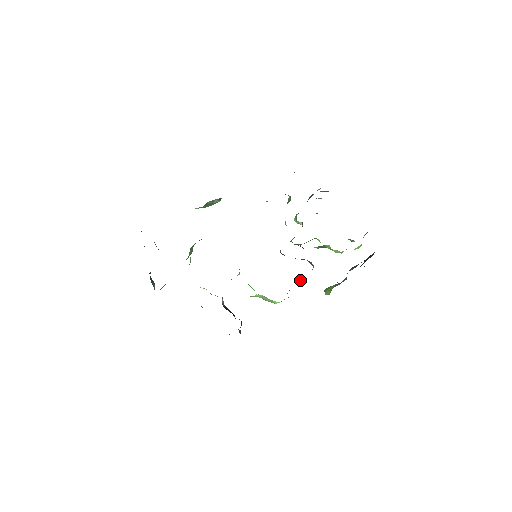
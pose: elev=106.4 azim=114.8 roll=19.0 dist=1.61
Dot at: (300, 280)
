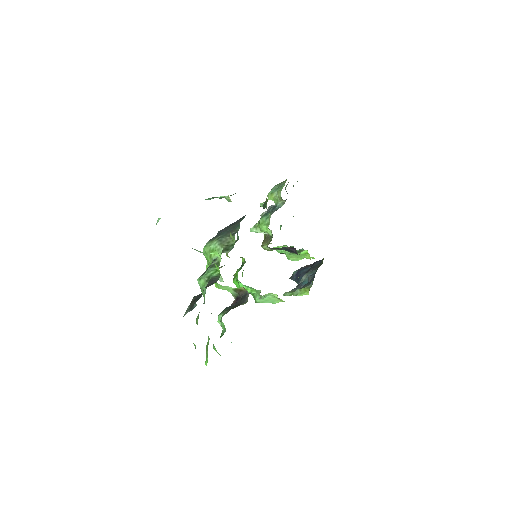
Dot at: occluded
